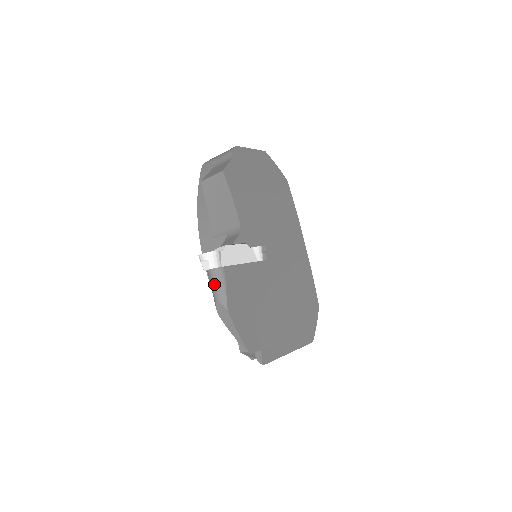
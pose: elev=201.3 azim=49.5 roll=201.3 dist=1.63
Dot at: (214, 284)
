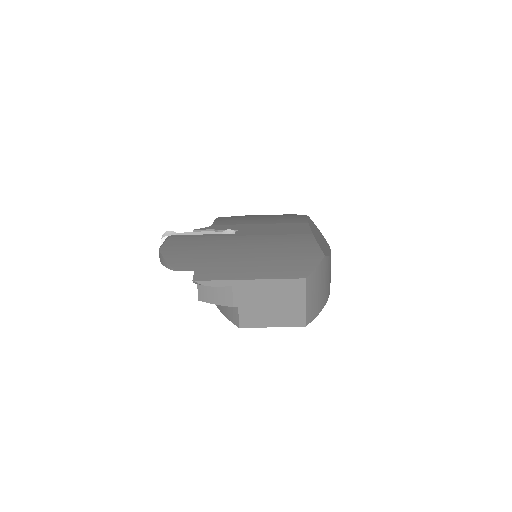
Dot at: occluded
